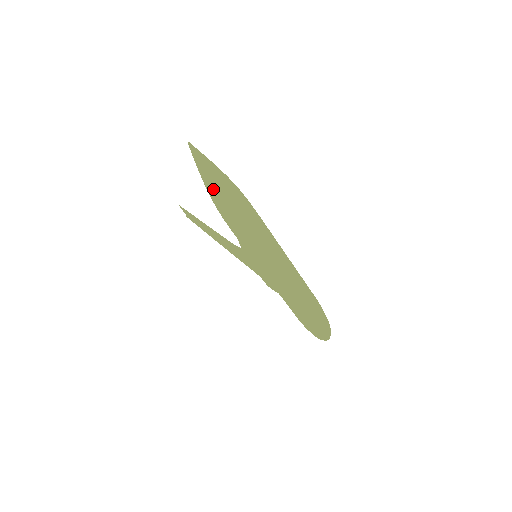
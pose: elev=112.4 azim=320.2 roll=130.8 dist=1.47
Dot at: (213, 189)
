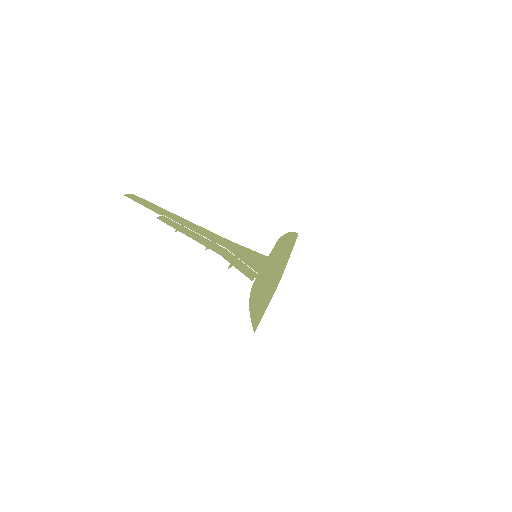
Dot at: occluded
